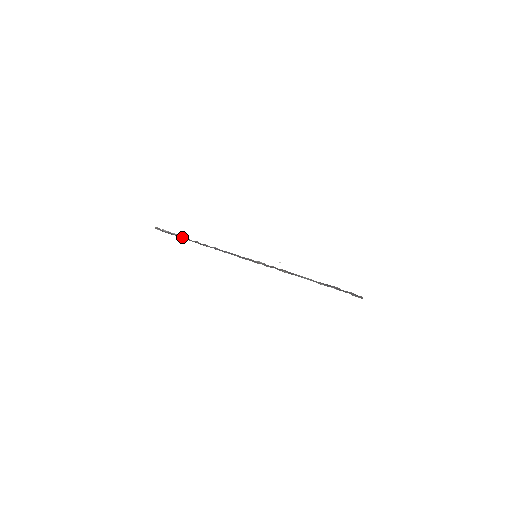
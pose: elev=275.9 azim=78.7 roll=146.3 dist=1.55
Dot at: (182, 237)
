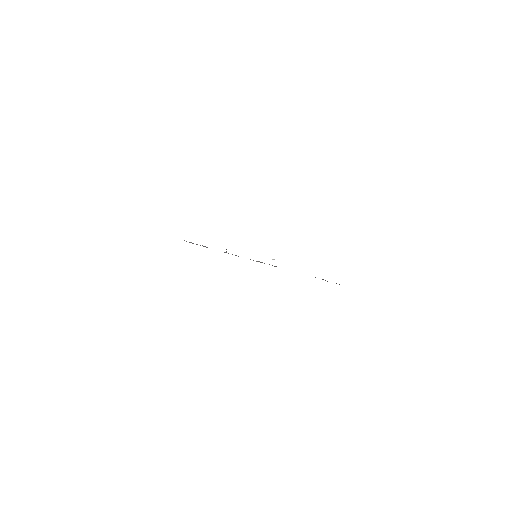
Dot at: (203, 246)
